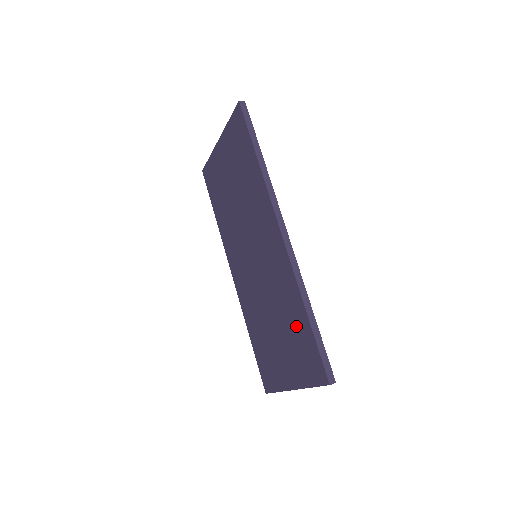
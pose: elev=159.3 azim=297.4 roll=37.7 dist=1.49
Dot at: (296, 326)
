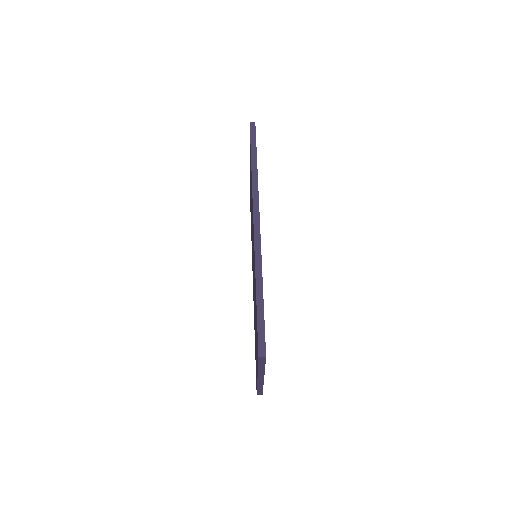
Dot at: occluded
